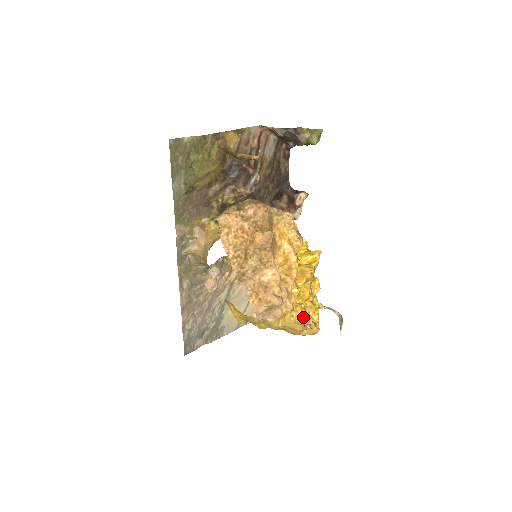
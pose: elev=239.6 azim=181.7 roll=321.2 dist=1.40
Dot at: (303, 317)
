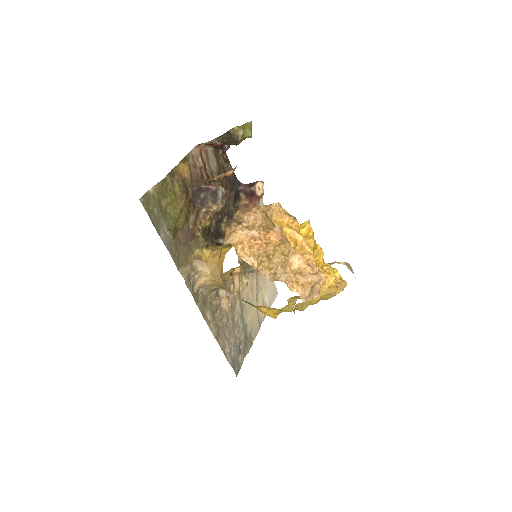
Dot at: (334, 279)
